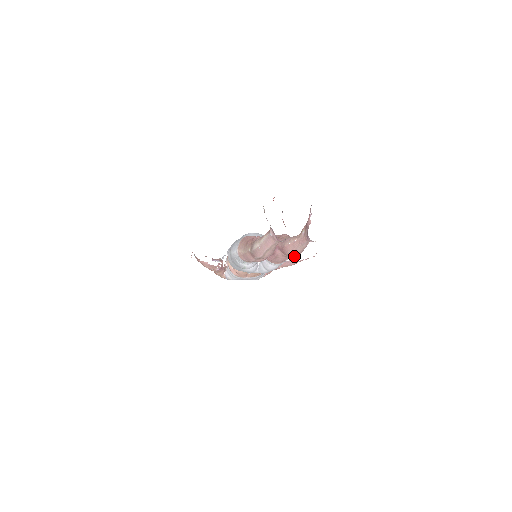
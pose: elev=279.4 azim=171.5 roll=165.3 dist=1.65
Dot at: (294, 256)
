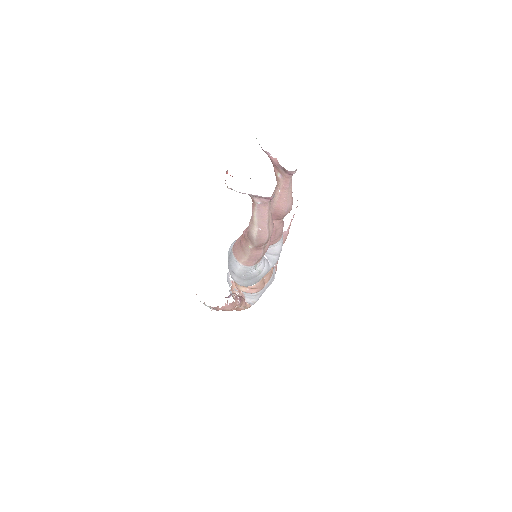
Dot at: (290, 209)
